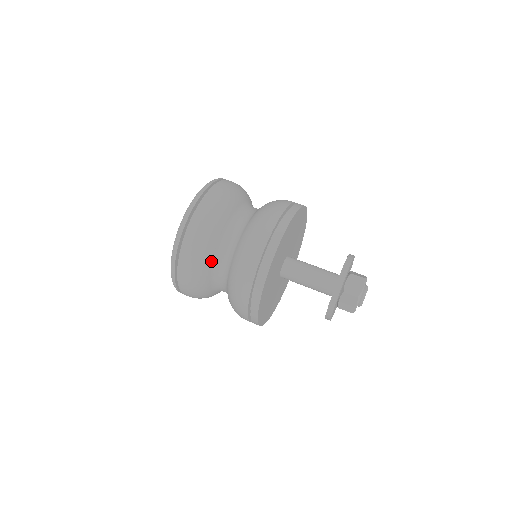
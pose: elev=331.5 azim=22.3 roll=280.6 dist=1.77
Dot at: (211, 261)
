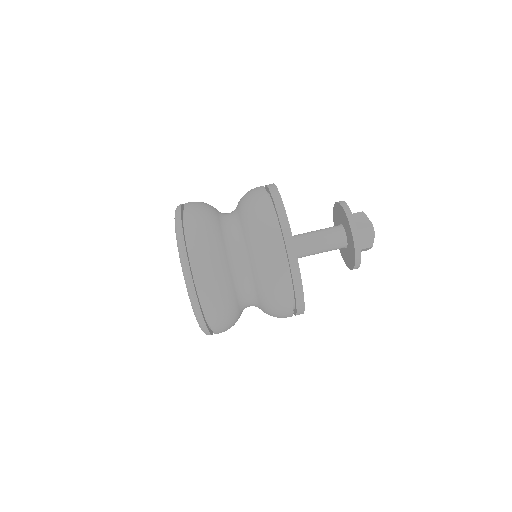
Dot at: (239, 312)
